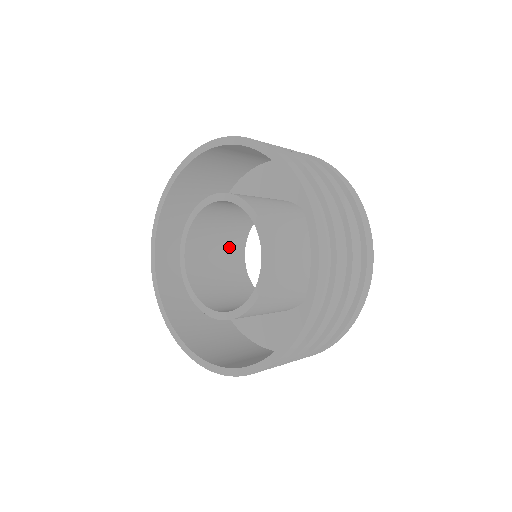
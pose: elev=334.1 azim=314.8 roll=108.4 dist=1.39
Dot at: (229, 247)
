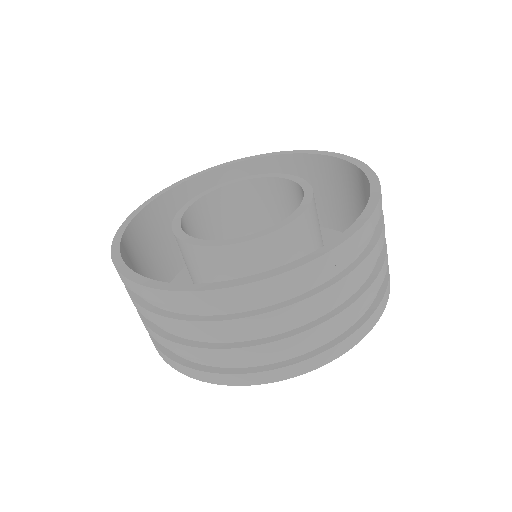
Dot at: occluded
